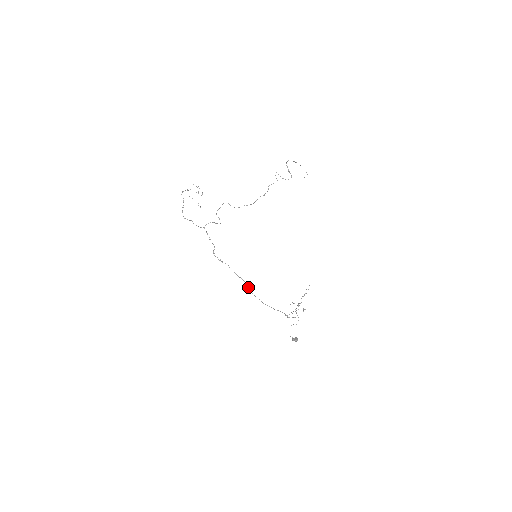
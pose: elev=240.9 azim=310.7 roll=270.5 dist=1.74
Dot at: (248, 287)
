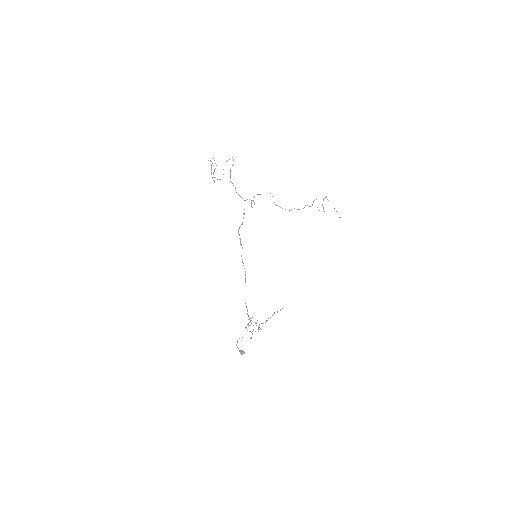
Dot at: (245, 278)
